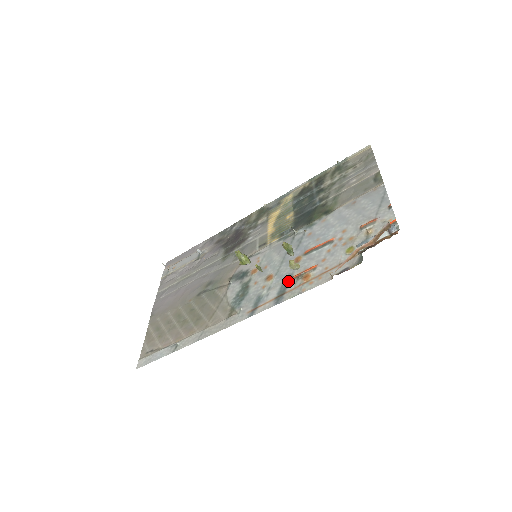
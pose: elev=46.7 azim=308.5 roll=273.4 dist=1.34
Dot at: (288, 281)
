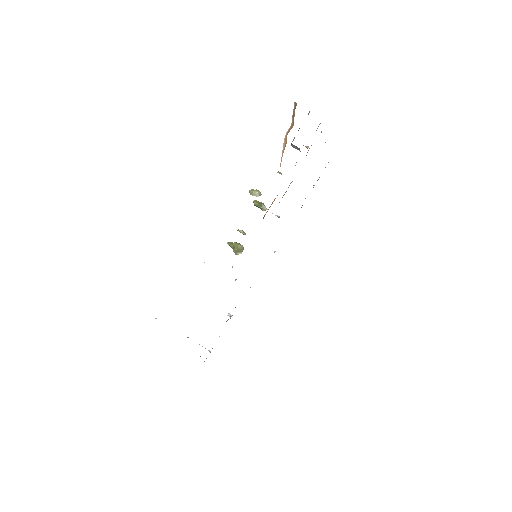
Dot at: occluded
